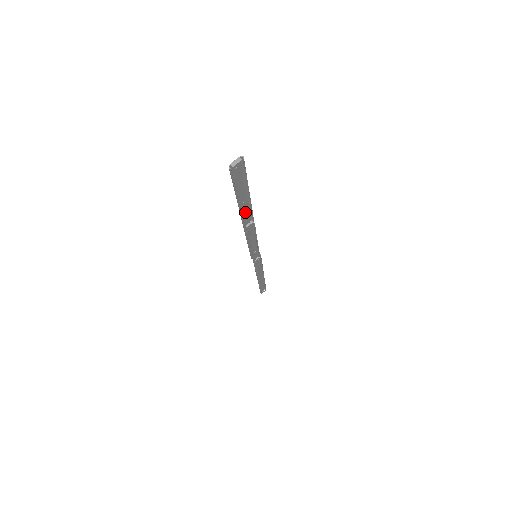
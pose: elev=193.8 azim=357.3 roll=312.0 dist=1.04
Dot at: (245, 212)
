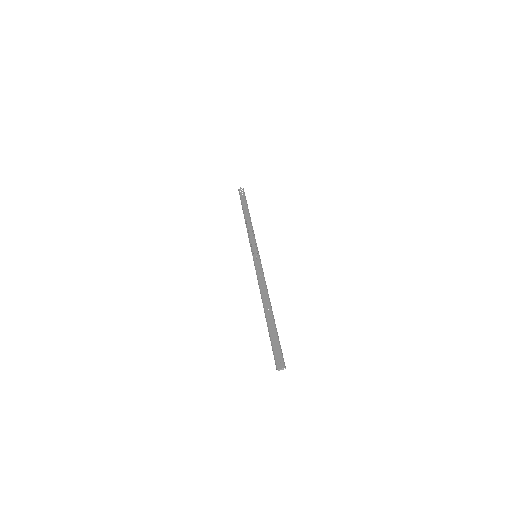
Dot at: (269, 315)
